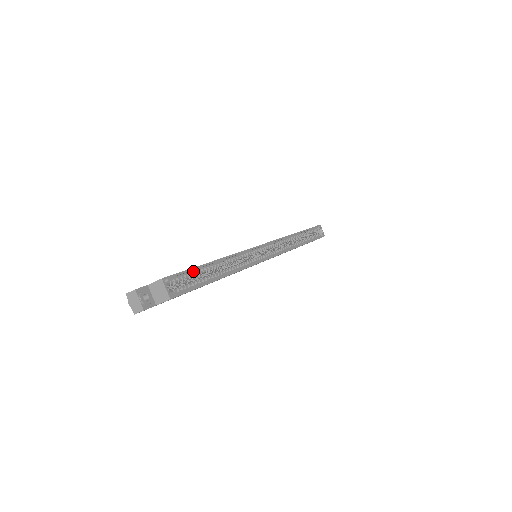
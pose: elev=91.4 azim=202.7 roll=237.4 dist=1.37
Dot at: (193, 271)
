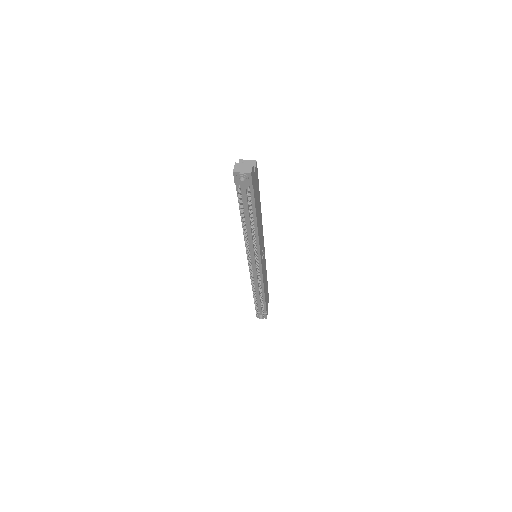
Dot at: occluded
